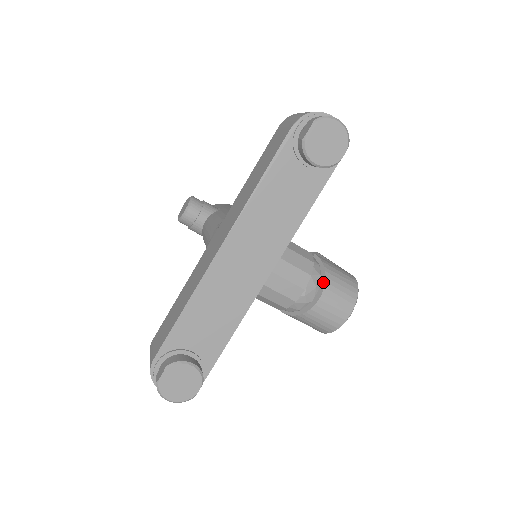
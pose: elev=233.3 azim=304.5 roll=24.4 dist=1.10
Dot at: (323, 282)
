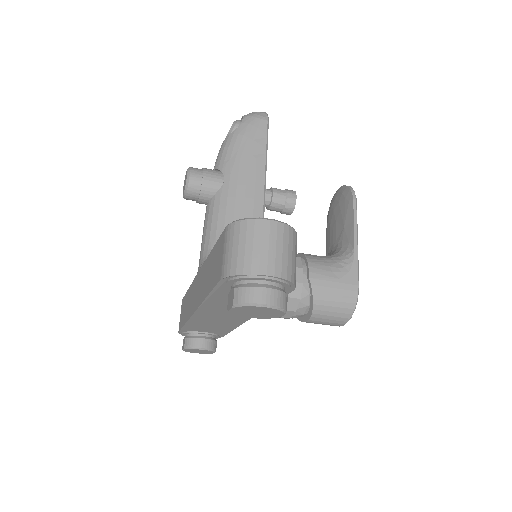
Dot at: (310, 312)
